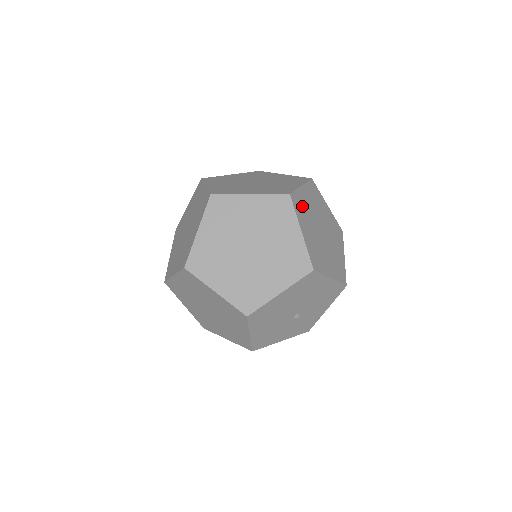
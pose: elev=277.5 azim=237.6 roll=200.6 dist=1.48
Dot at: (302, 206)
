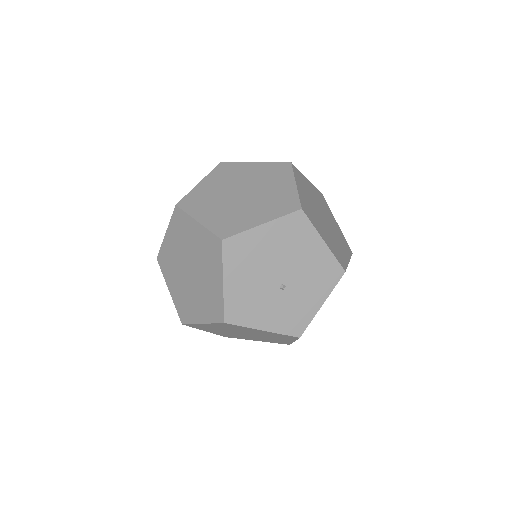
Dot at: (303, 182)
